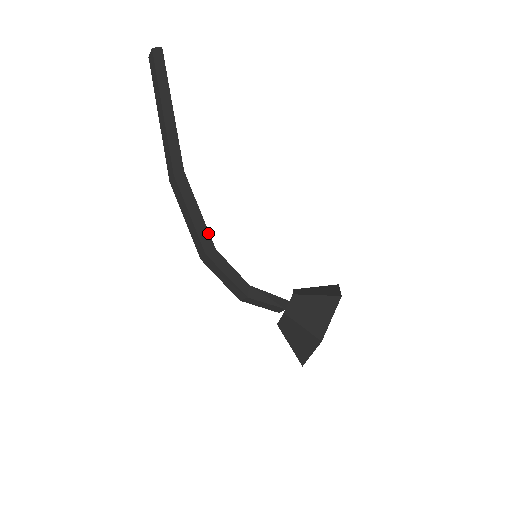
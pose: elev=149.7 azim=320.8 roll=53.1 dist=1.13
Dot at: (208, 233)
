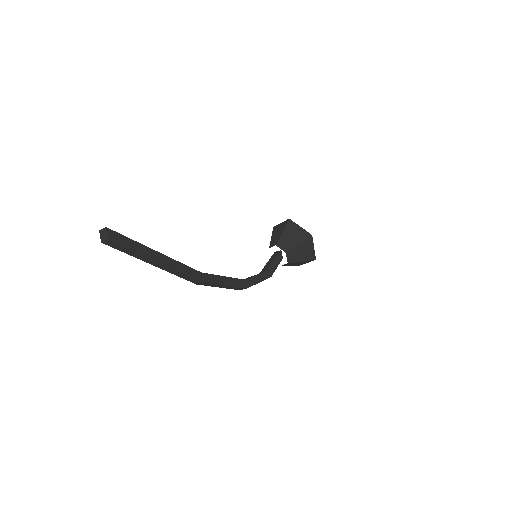
Dot at: (237, 279)
